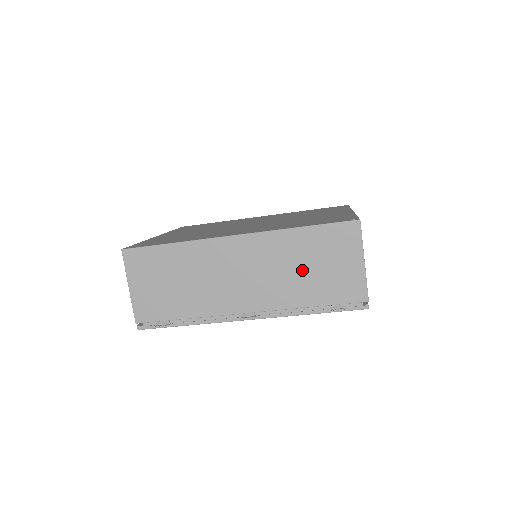
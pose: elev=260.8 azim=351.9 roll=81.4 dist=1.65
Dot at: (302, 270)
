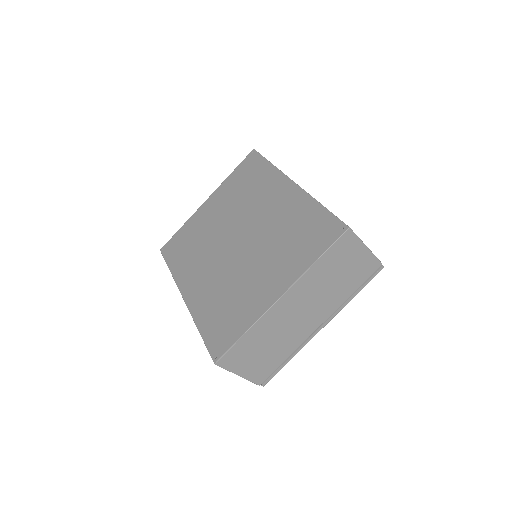
Dot at: occluded
